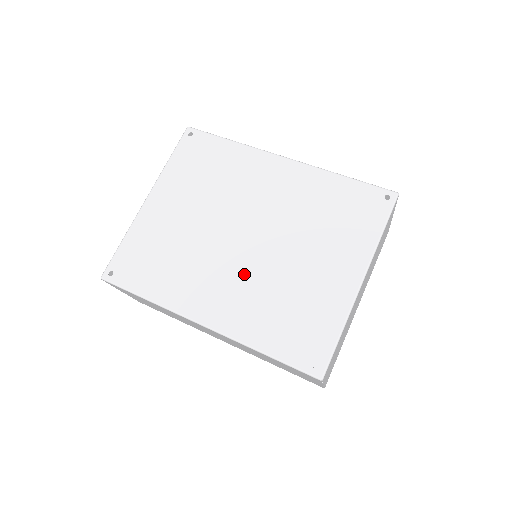
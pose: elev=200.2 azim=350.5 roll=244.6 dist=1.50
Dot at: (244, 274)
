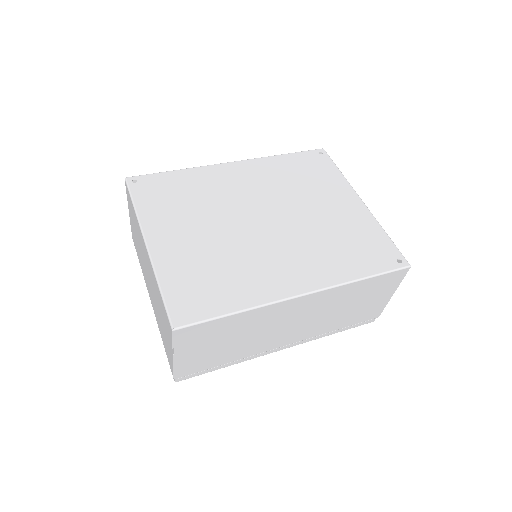
Dot at: (292, 242)
